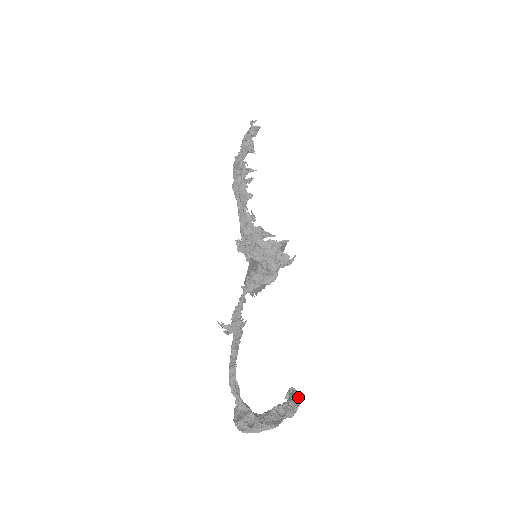
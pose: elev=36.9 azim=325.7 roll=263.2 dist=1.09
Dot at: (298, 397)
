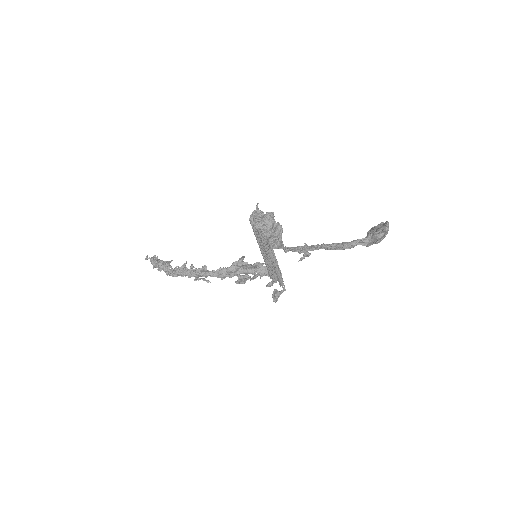
Dot at: occluded
